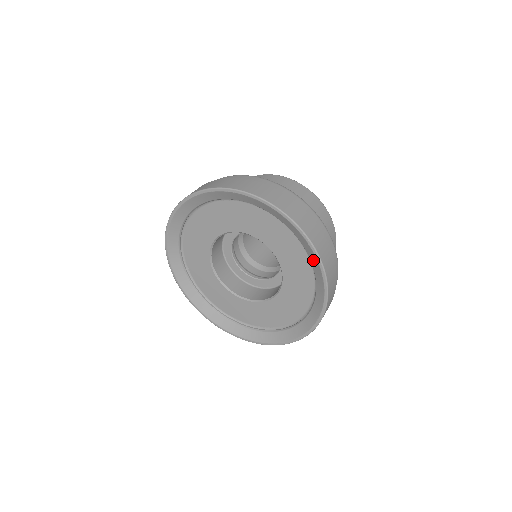
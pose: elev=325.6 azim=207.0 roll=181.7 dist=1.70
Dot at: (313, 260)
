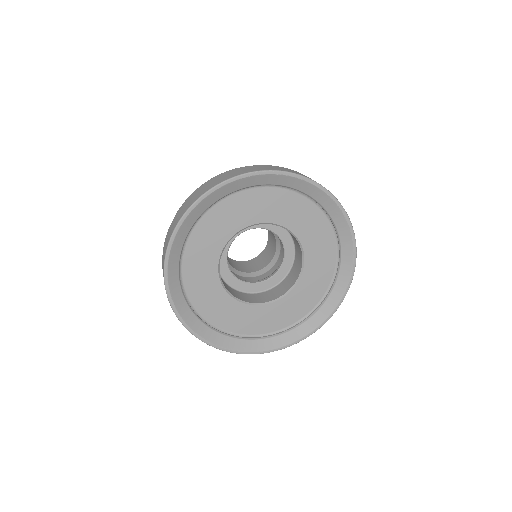
Dot at: (277, 181)
